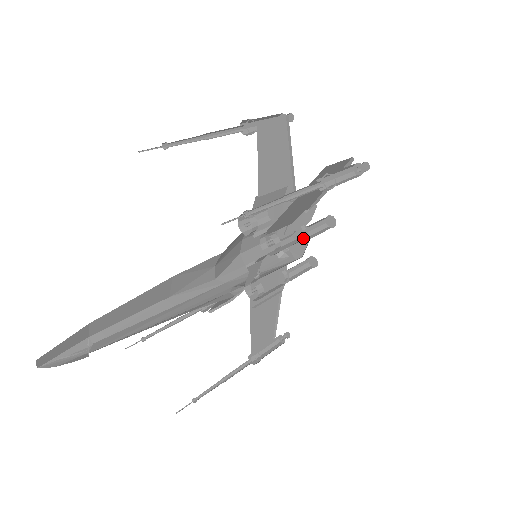
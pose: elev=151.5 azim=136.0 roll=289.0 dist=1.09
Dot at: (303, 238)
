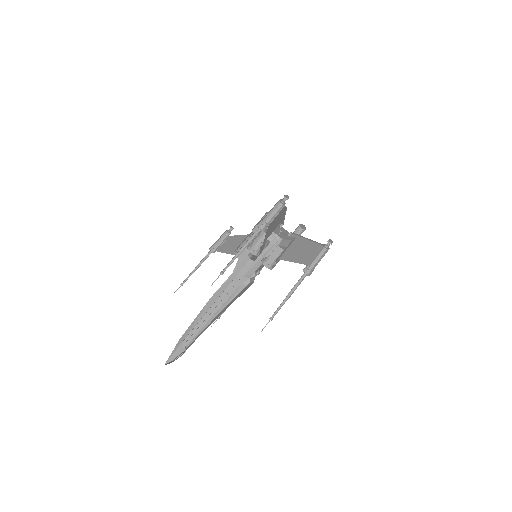
Dot at: occluded
